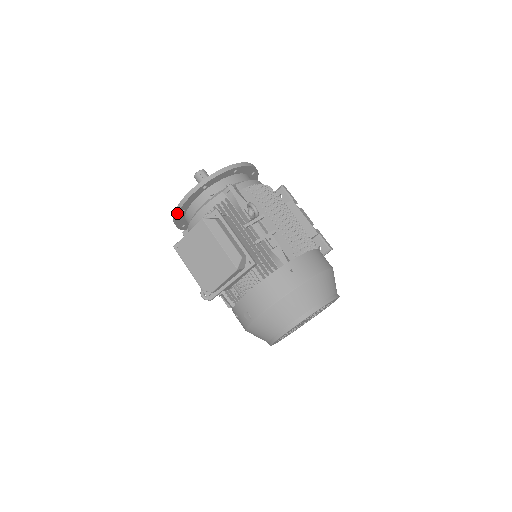
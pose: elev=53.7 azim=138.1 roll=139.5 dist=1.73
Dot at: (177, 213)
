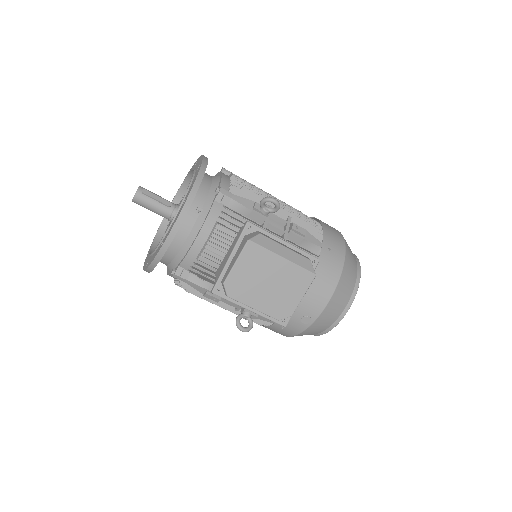
Dot at: (164, 253)
